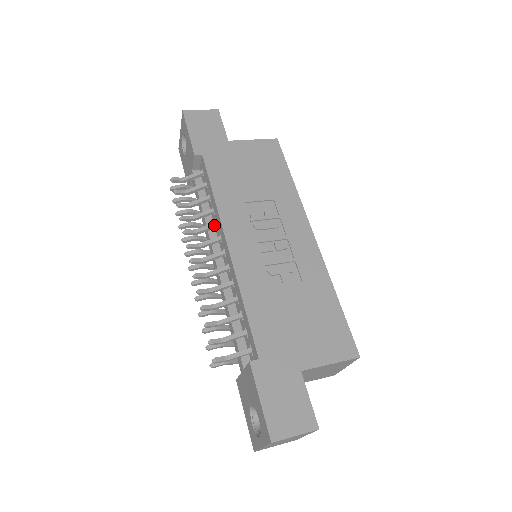
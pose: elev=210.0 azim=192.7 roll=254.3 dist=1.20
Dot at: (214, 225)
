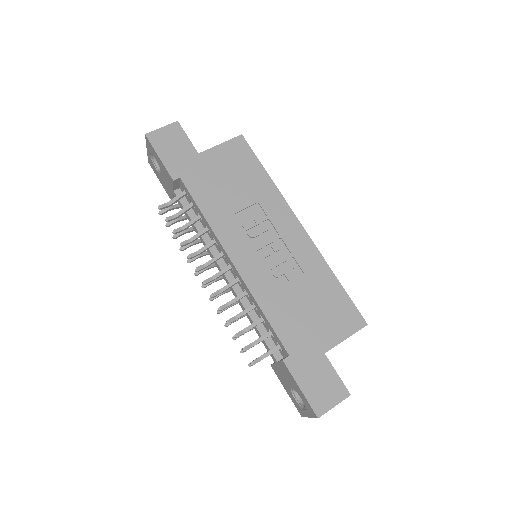
Dot at: (213, 243)
